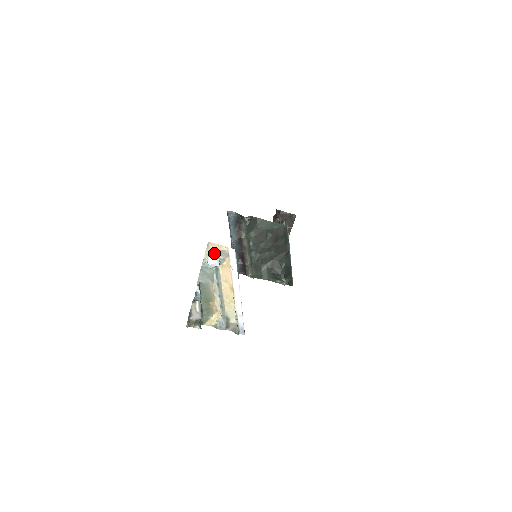
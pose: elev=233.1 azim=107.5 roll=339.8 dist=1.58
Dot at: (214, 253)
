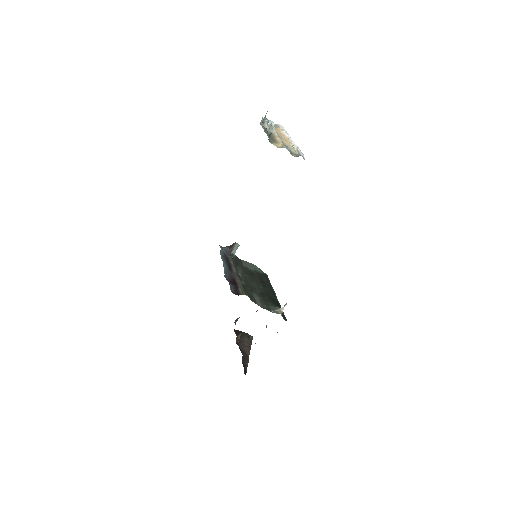
Dot at: occluded
